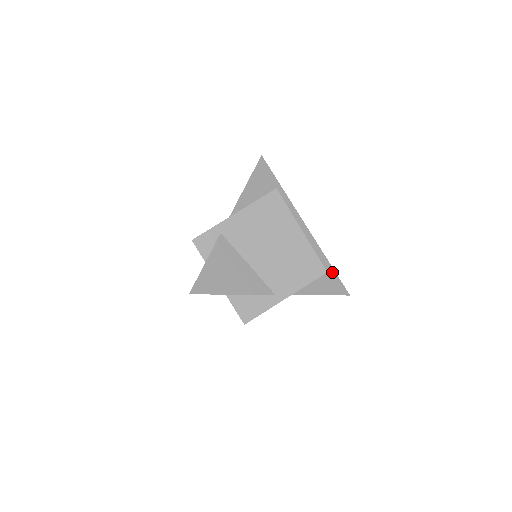
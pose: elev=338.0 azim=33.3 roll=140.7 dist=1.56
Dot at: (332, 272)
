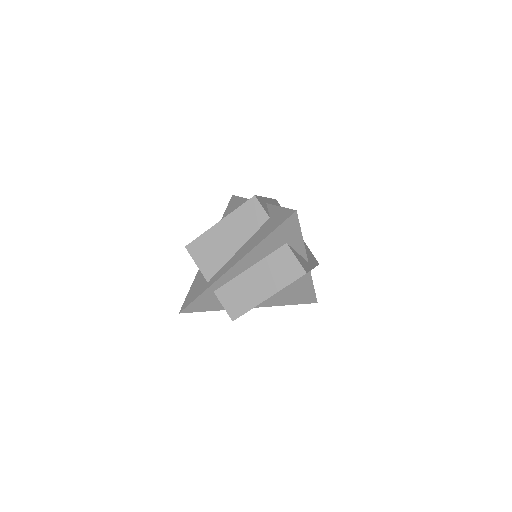
Dot at: occluded
